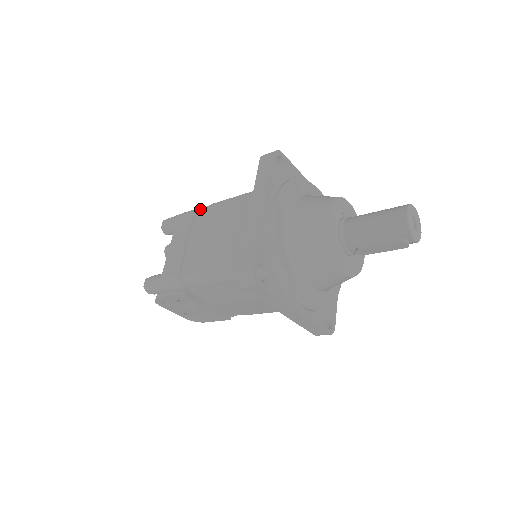
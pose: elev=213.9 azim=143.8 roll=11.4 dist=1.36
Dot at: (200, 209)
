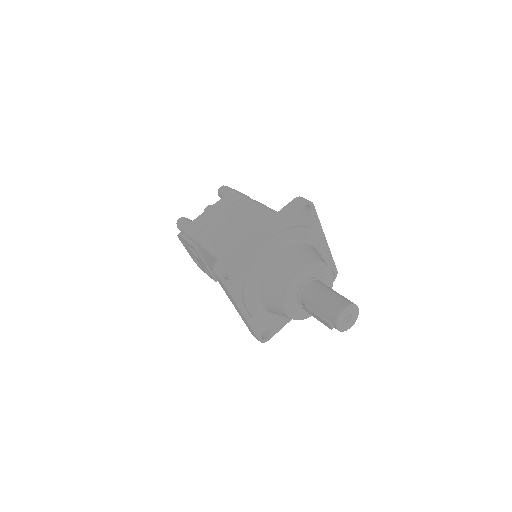
Dot at: (246, 197)
